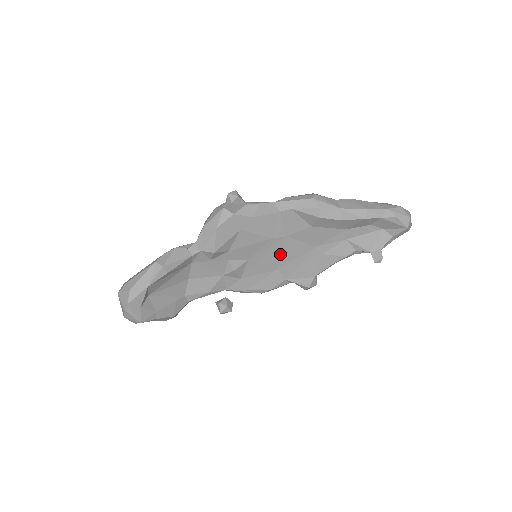
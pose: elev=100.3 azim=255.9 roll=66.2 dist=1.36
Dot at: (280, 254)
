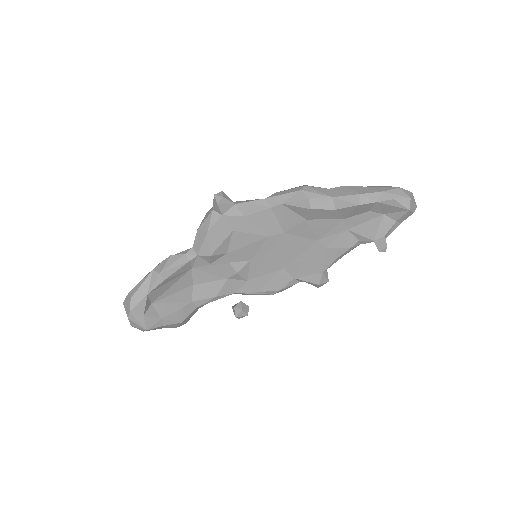
Dot at: (282, 252)
